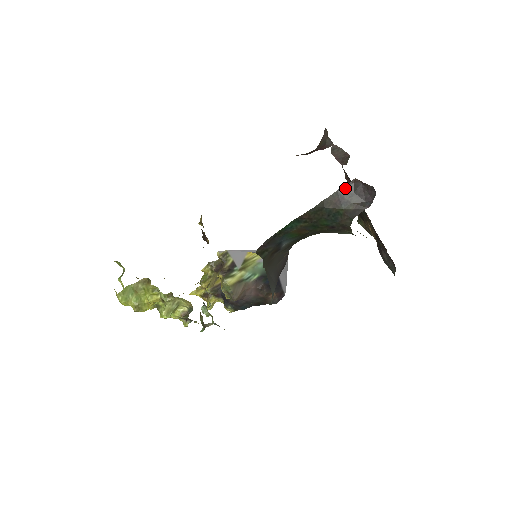
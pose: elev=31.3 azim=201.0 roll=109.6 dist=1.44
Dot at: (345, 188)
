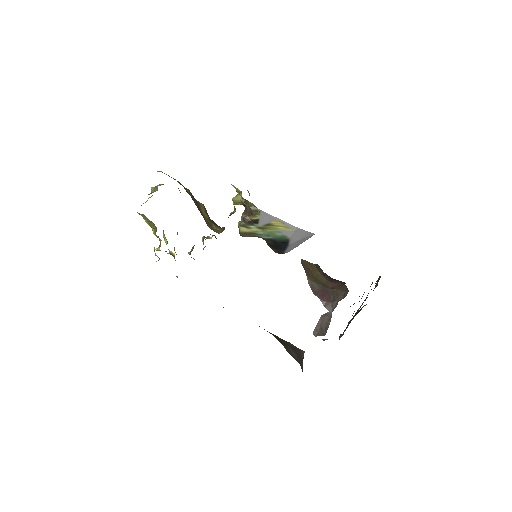
Dot at: (294, 347)
